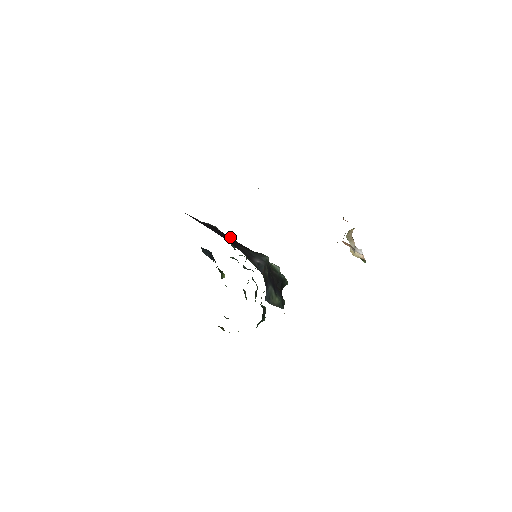
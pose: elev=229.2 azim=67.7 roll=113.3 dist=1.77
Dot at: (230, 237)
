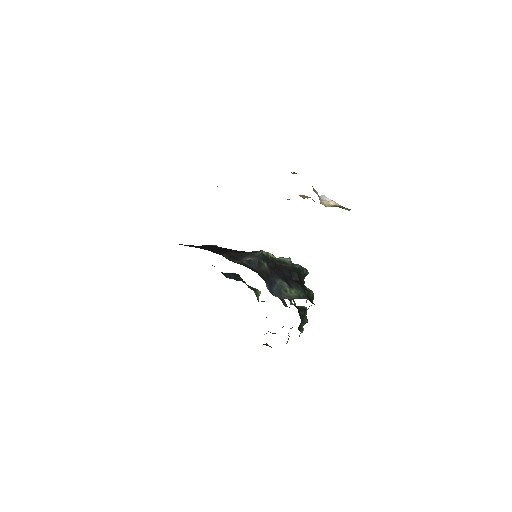
Dot at: occluded
